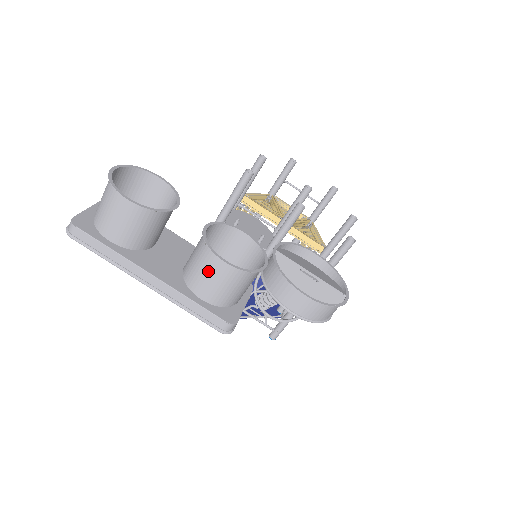
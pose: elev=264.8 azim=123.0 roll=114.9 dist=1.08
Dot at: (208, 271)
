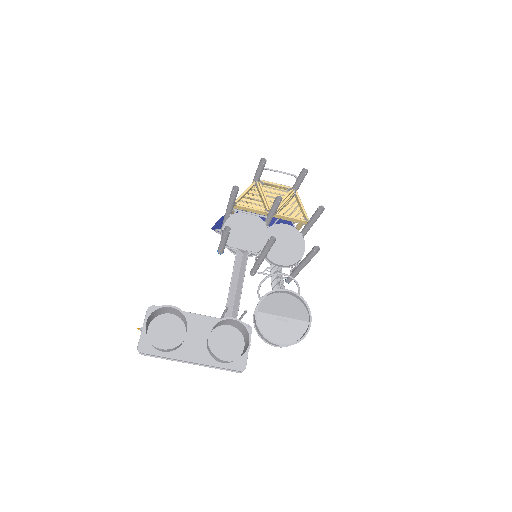
Dot at: (219, 359)
